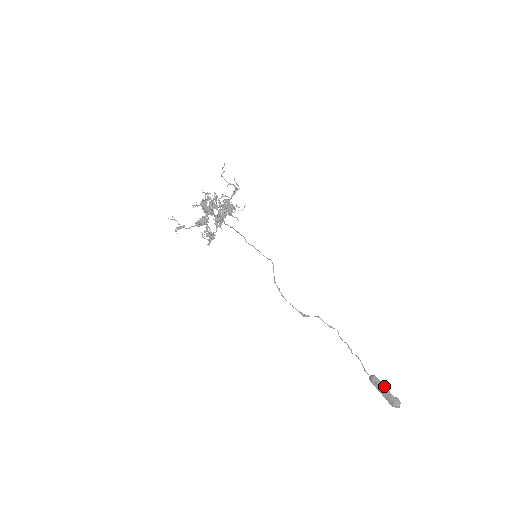
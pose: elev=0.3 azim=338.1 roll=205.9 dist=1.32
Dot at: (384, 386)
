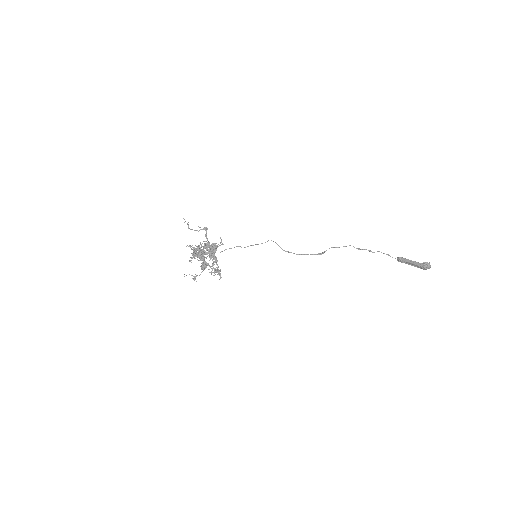
Dot at: (410, 260)
